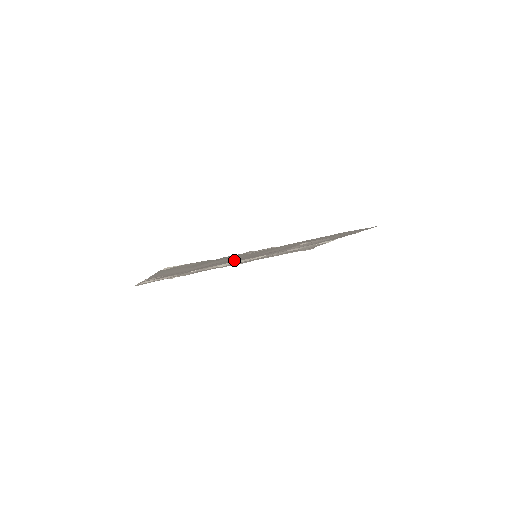
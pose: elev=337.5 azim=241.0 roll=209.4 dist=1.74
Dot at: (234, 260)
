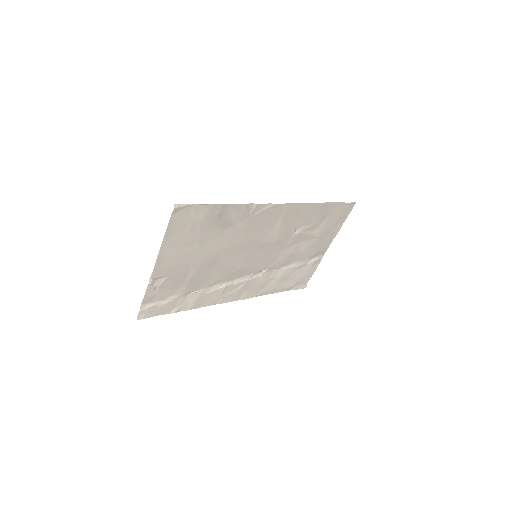
Dot at: (236, 256)
